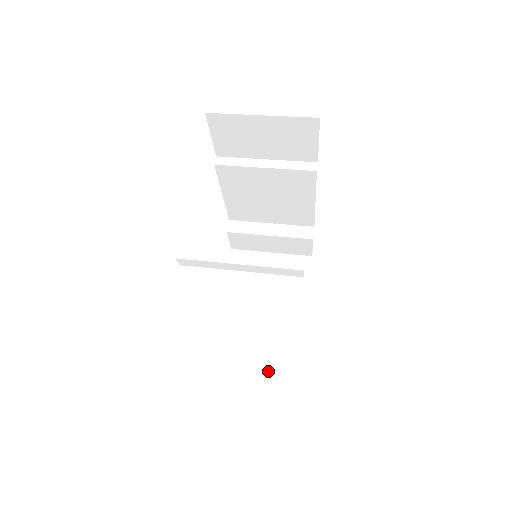
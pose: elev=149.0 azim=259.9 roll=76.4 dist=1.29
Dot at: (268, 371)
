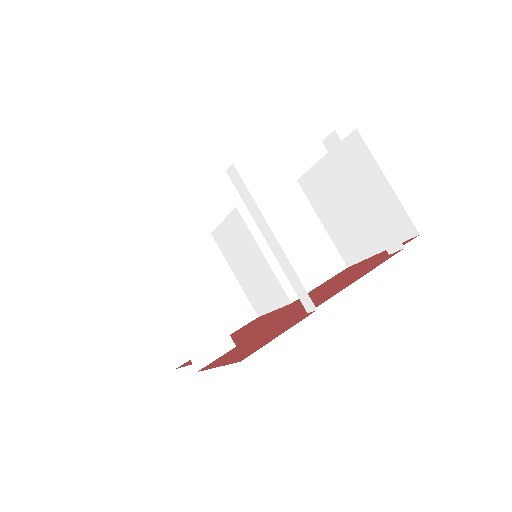
Dot at: (246, 294)
